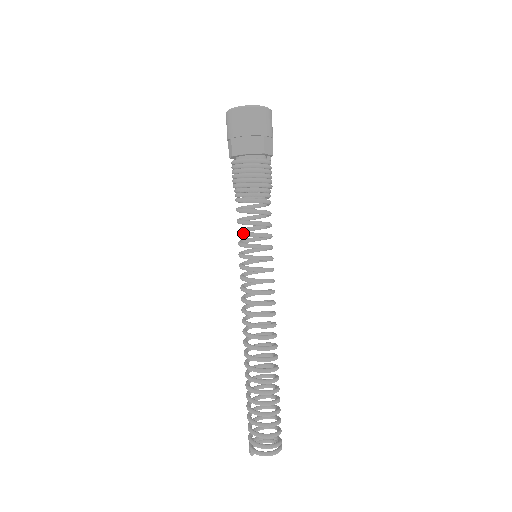
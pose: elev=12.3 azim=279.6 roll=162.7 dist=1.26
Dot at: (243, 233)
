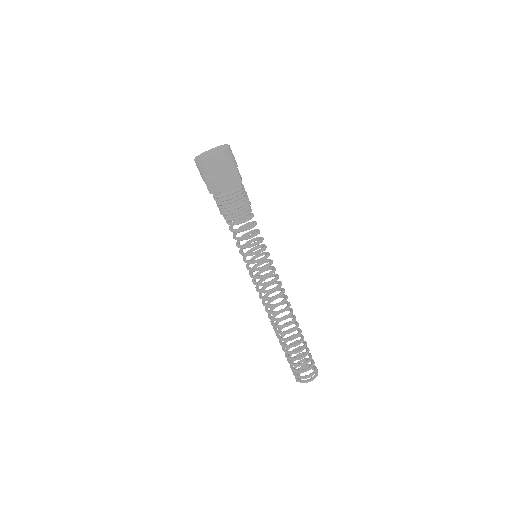
Dot at: (239, 247)
